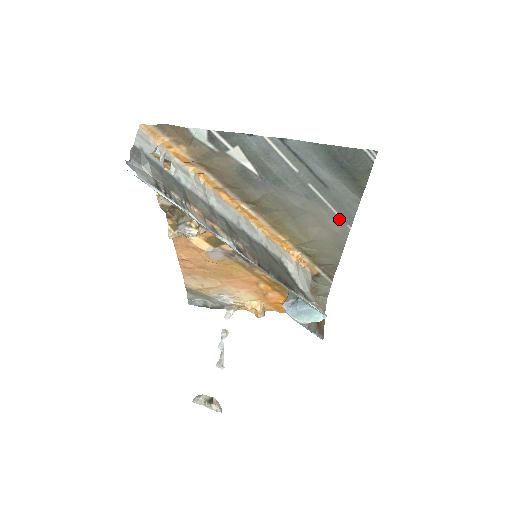
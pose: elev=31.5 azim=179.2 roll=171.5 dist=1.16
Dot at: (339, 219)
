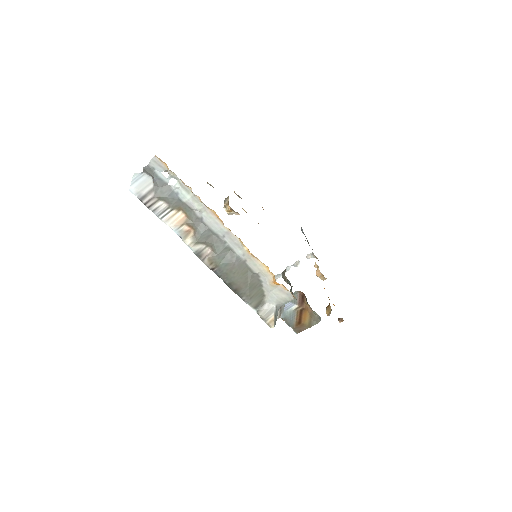
Dot at: occluded
